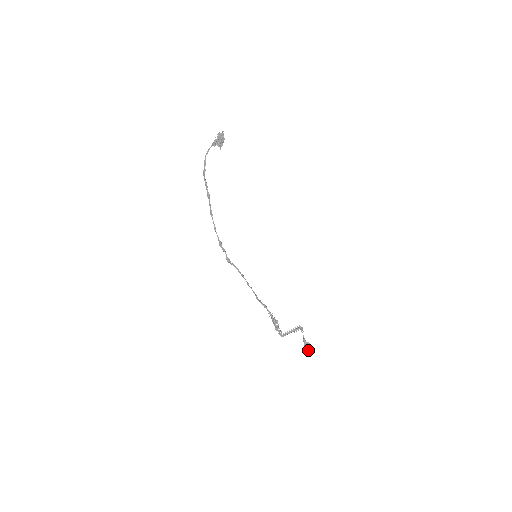
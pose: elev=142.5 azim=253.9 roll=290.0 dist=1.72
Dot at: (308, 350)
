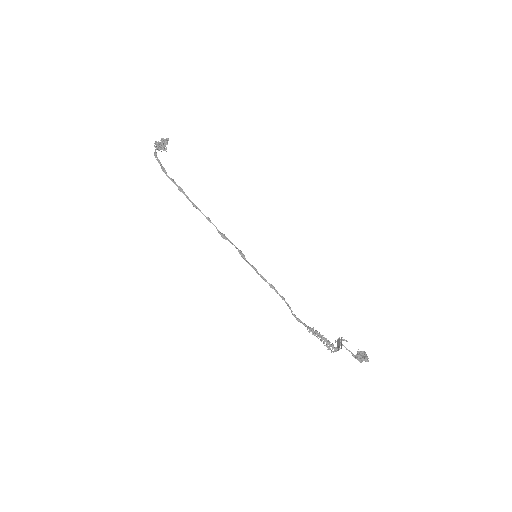
Dot at: (366, 357)
